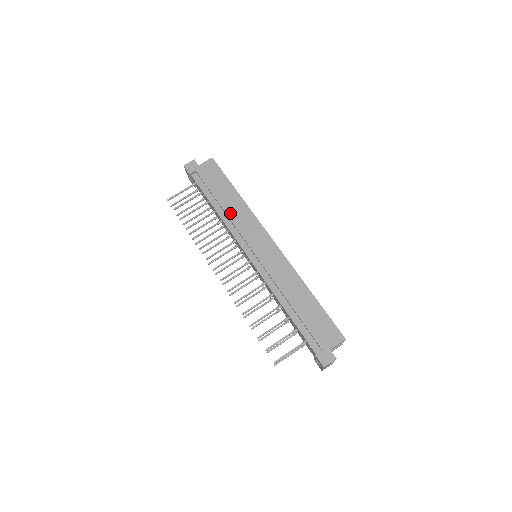
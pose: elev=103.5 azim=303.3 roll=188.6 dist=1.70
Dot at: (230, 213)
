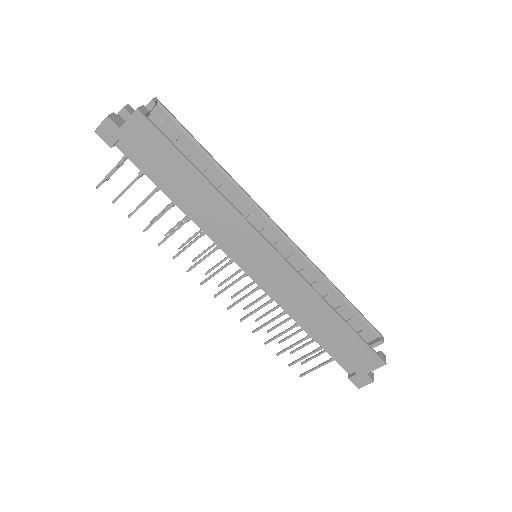
Dot at: (201, 214)
